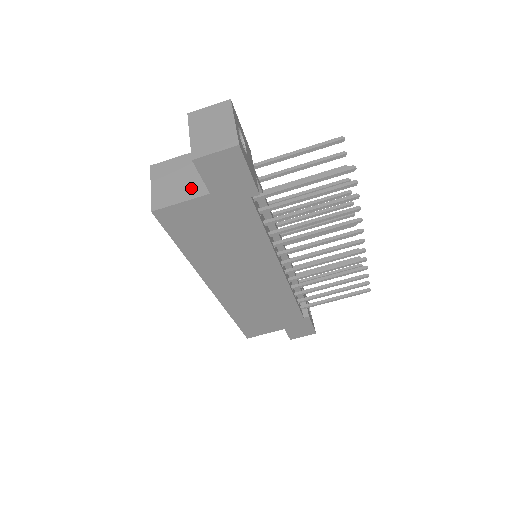
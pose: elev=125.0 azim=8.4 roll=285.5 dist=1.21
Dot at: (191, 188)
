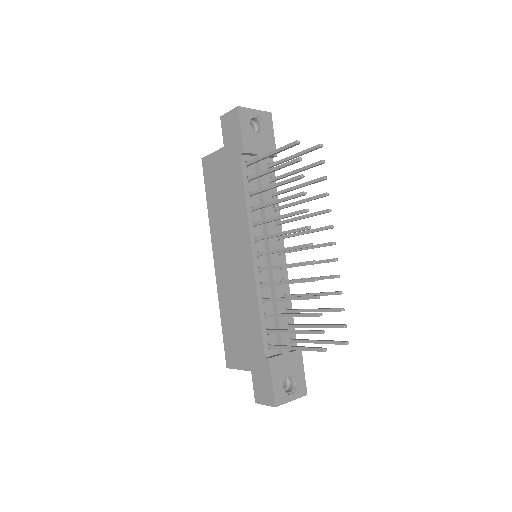
Dot at: occluded
